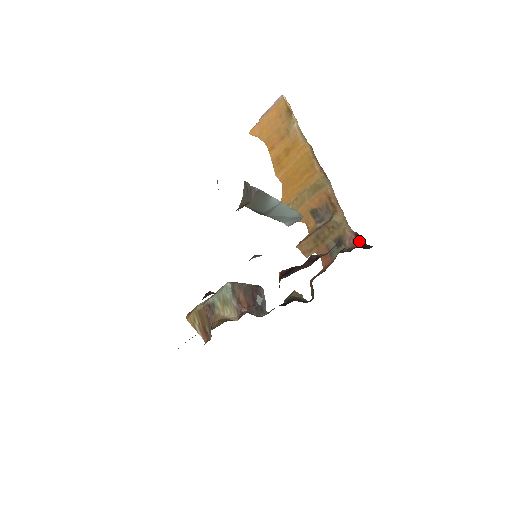
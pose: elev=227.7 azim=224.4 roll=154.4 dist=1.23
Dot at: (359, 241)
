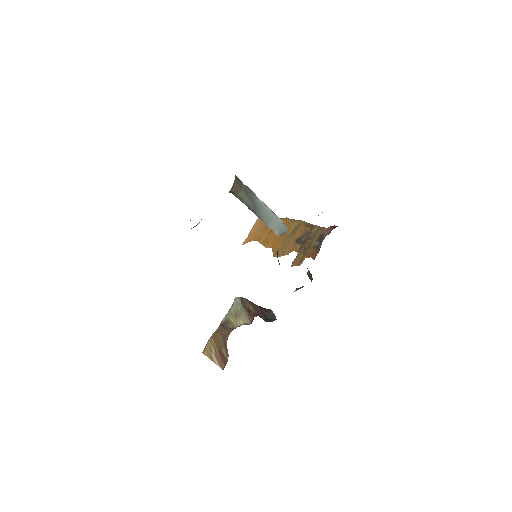
Dot at: (334, 226)
